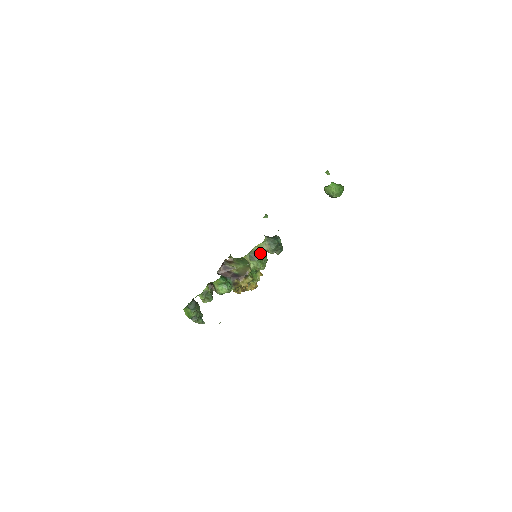
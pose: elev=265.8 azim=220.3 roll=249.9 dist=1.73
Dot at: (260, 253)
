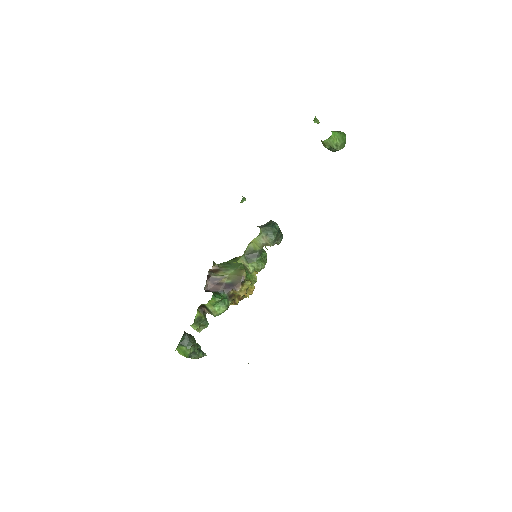
Dot at: (257, 250)
